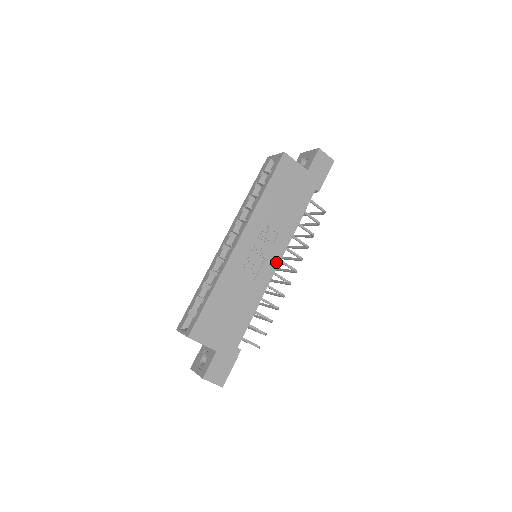
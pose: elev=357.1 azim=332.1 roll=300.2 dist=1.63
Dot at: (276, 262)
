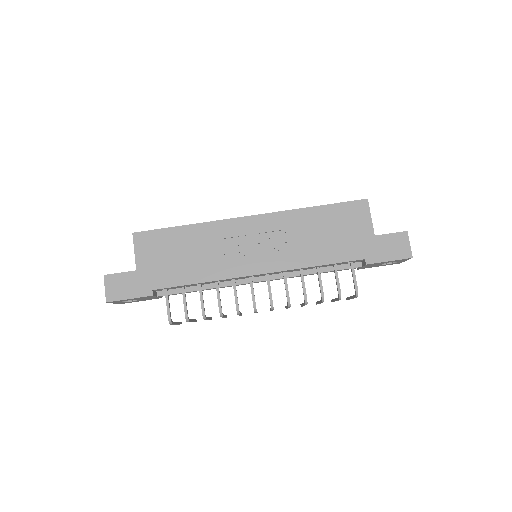
Dot at: (261, 270)
